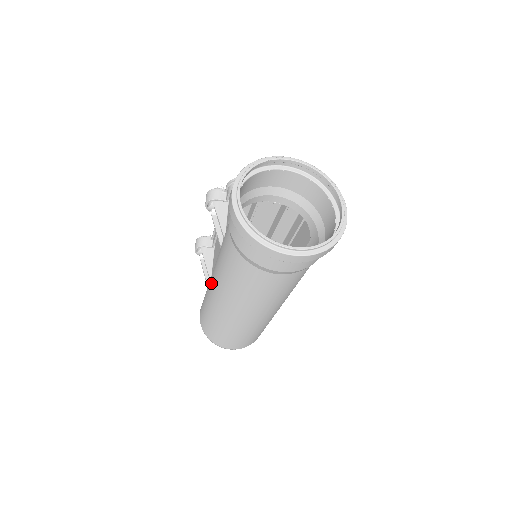
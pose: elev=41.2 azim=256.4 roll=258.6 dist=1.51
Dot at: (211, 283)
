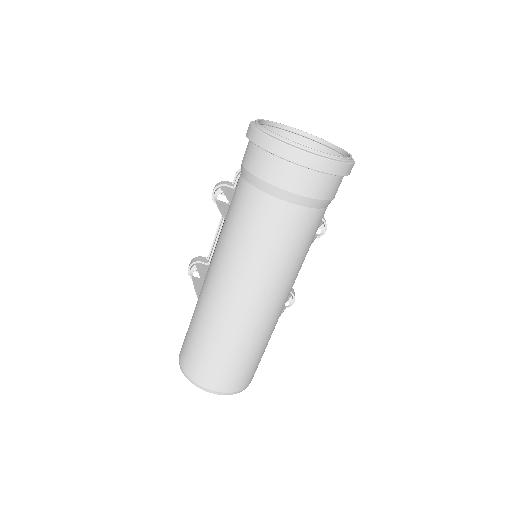
Dot at: (206, 276)
